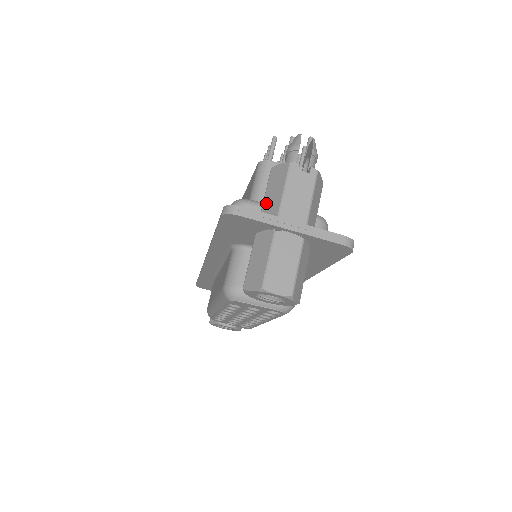
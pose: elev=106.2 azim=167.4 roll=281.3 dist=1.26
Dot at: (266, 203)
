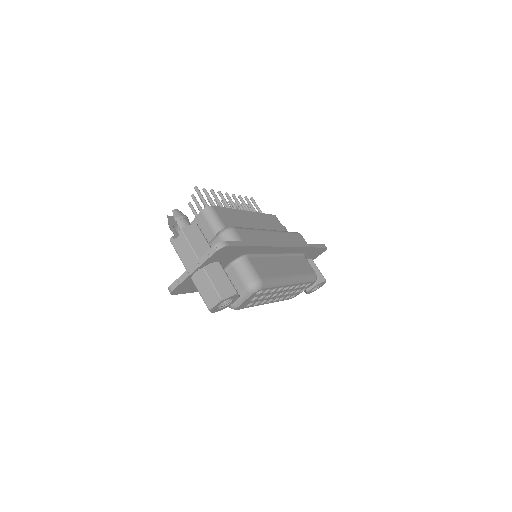
Dot at: occluded
